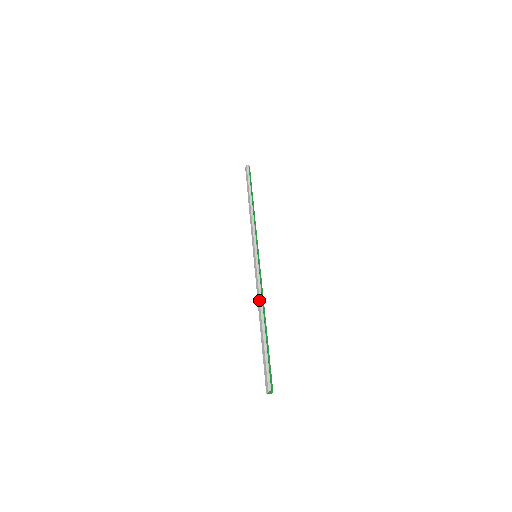
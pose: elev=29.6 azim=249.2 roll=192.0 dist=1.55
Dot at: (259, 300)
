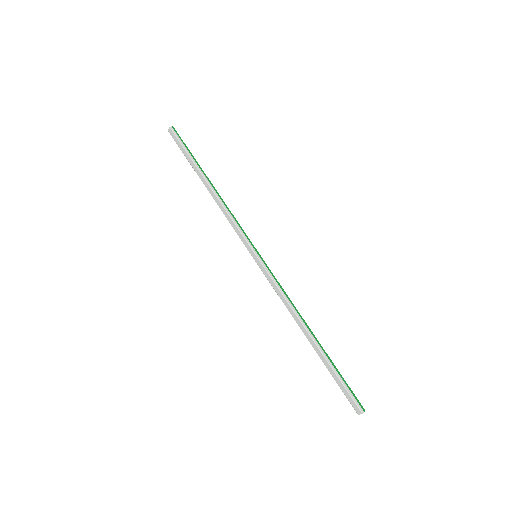
Dot at: (294, 313)
